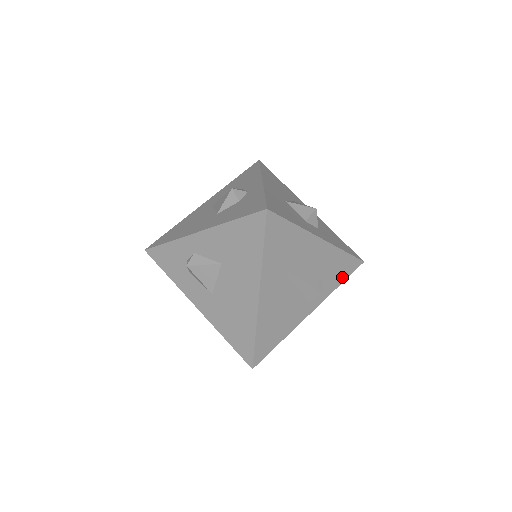
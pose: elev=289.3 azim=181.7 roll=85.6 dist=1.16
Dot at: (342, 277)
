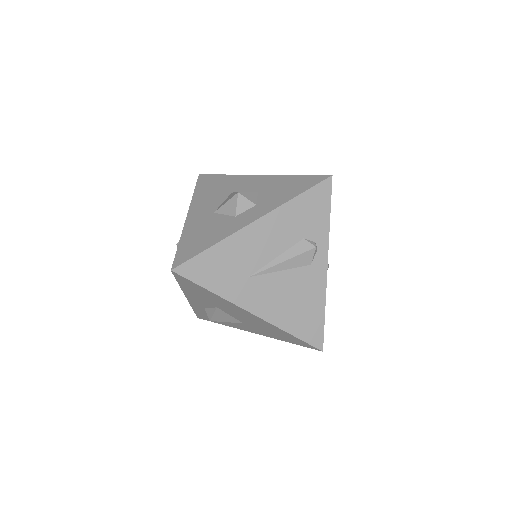
Dot at: (323, 212)
